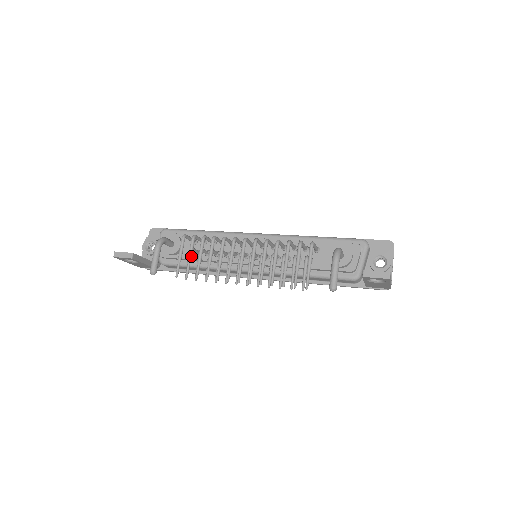
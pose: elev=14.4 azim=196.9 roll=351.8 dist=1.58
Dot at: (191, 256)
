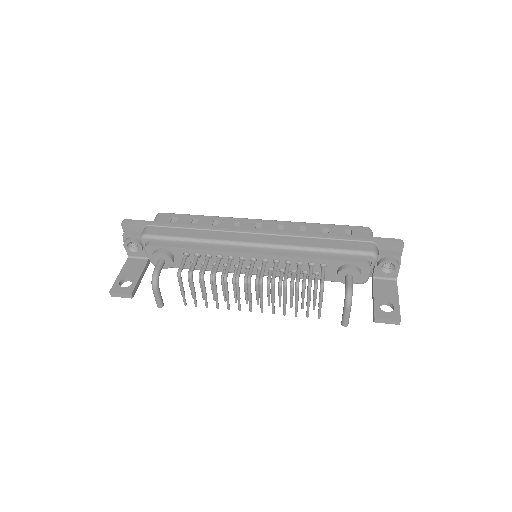
Dot at: (194, 291)
